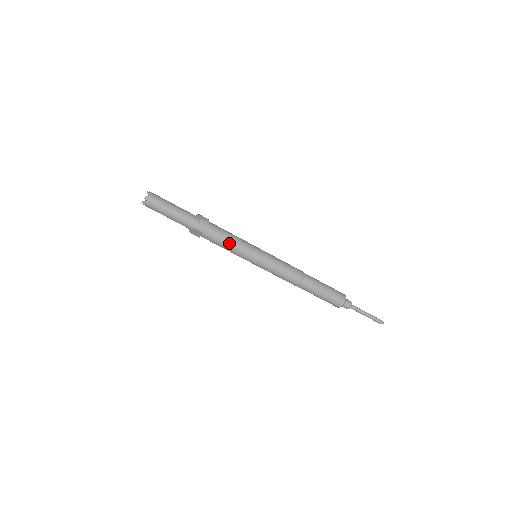
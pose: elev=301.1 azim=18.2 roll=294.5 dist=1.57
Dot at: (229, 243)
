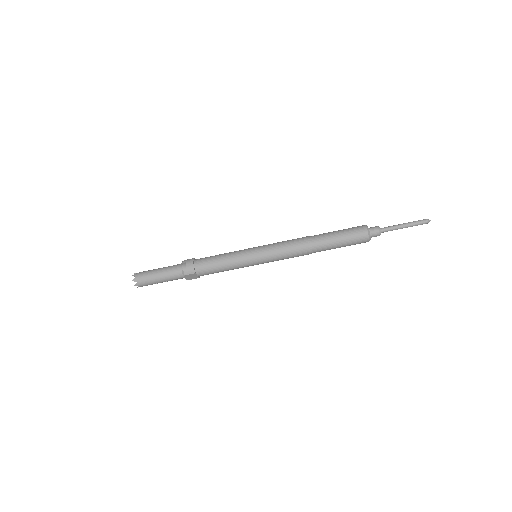
Dot at: (222, 264)
